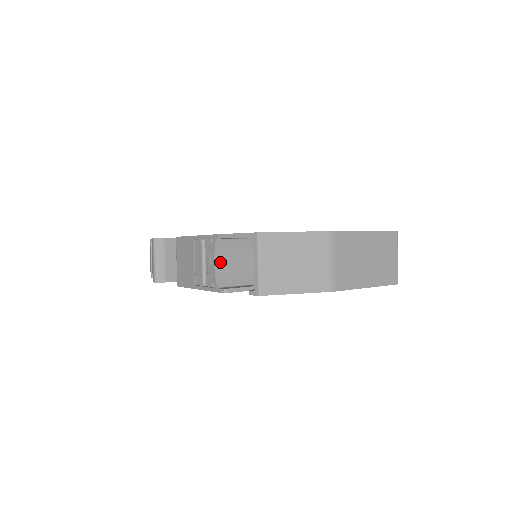
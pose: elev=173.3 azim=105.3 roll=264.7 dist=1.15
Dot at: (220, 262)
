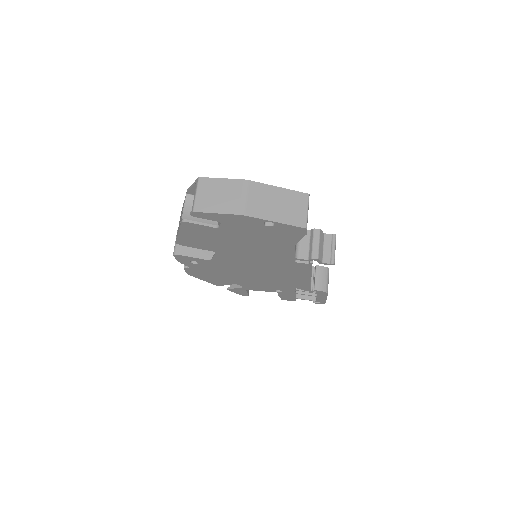
Dot at: (188, 209)
